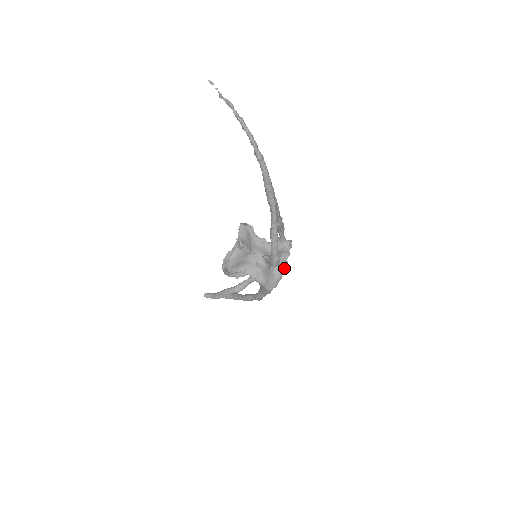
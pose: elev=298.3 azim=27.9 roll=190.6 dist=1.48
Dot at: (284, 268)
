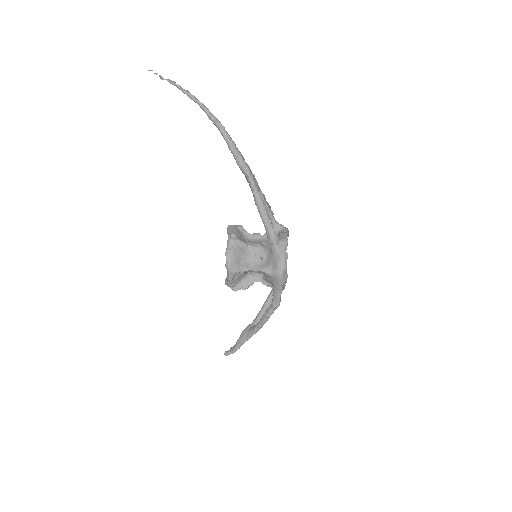
Dot at: (286, 244)
